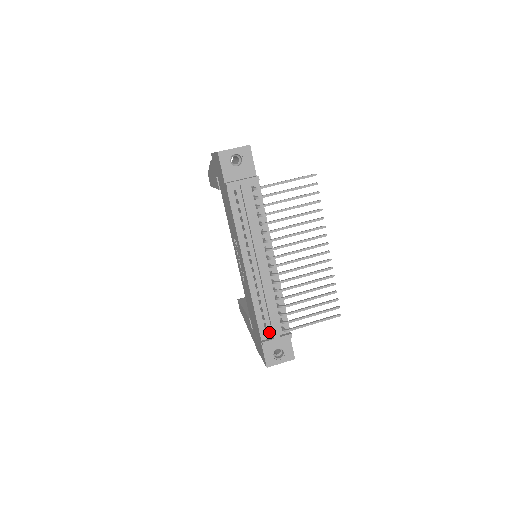
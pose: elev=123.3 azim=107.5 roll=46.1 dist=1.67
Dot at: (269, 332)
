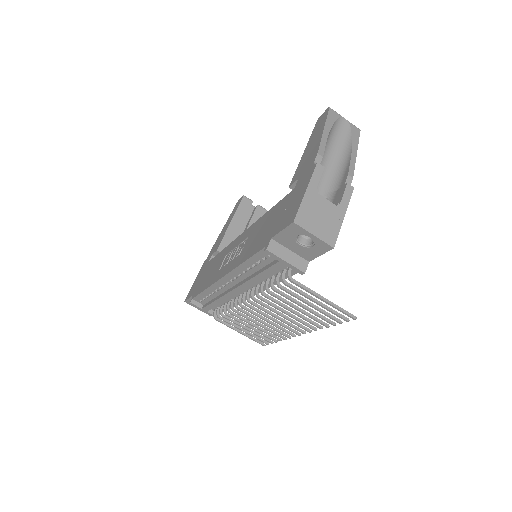
Dot at: (203, 302)
